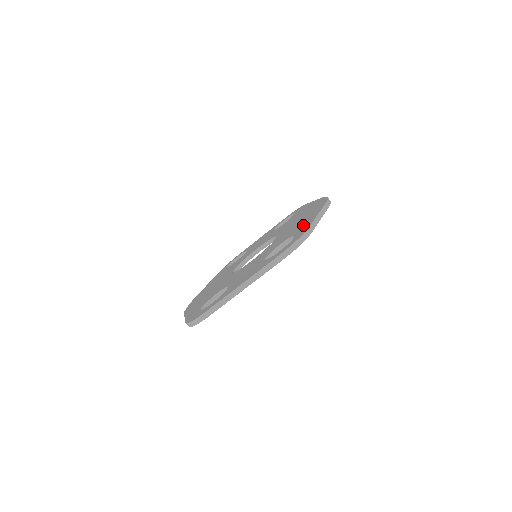
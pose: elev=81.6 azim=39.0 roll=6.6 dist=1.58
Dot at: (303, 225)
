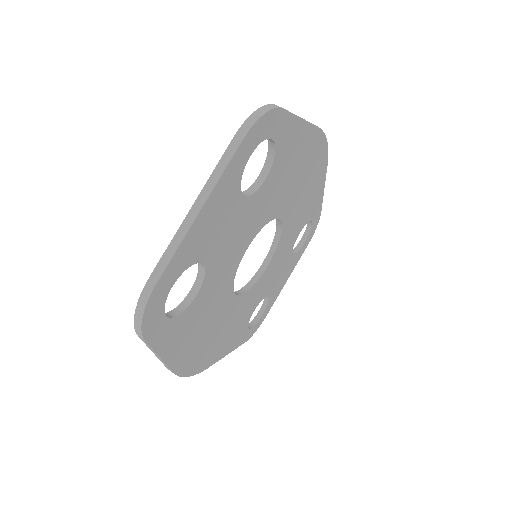
Dot at: occluded
